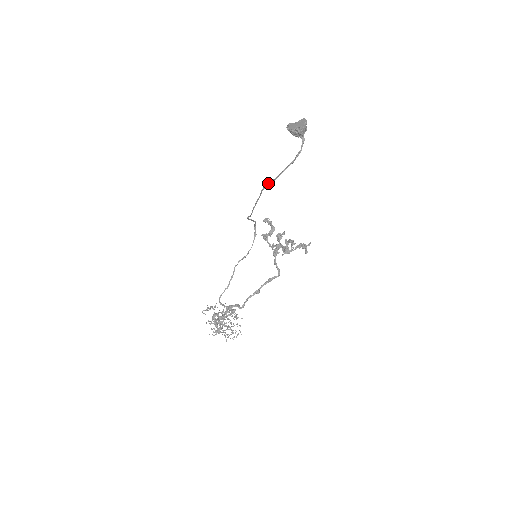
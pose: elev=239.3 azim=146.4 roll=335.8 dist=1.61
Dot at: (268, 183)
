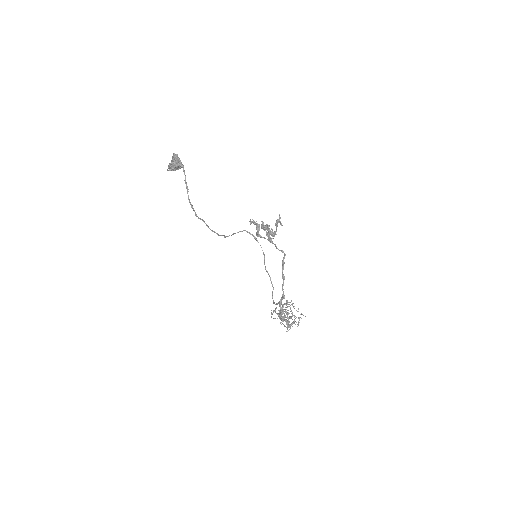
Dot at: (195, 212)
